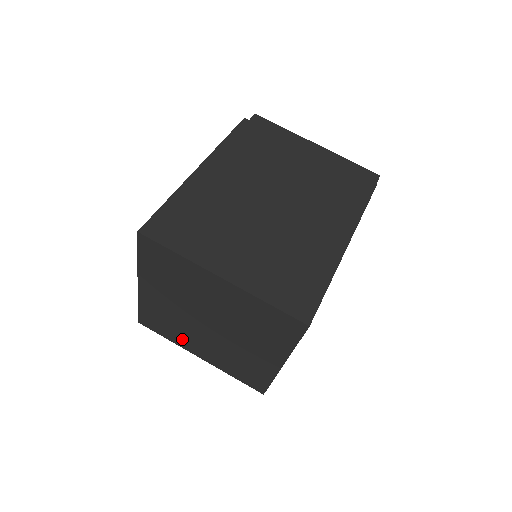
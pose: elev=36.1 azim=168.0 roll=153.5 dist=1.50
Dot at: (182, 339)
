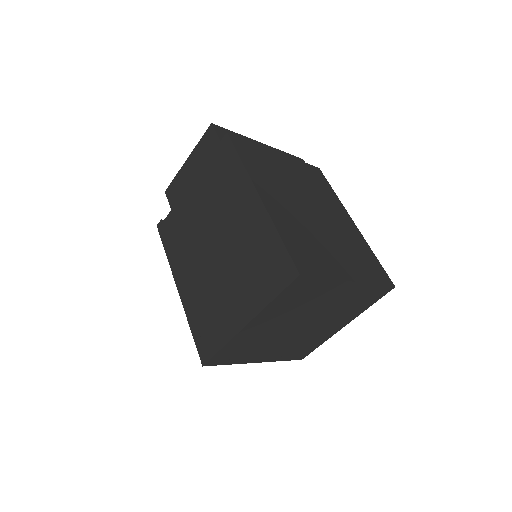
Dot at: (252, 355)
